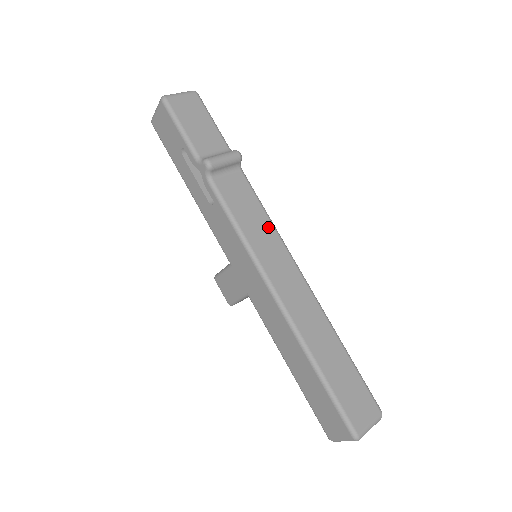
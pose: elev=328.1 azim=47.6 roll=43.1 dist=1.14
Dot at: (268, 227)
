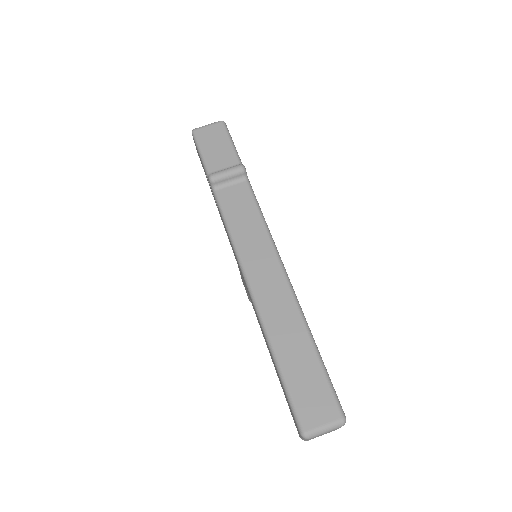
Dot at: (259, 229)
